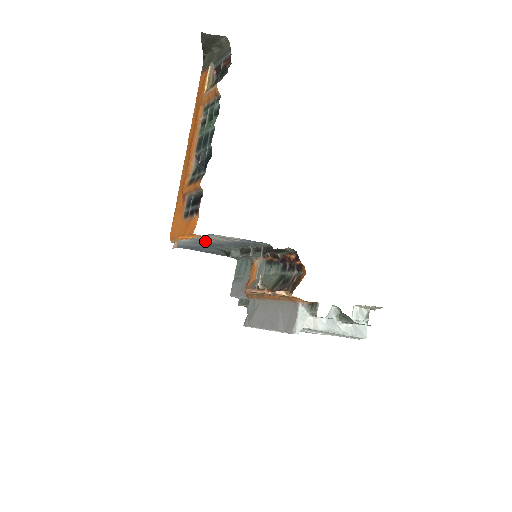
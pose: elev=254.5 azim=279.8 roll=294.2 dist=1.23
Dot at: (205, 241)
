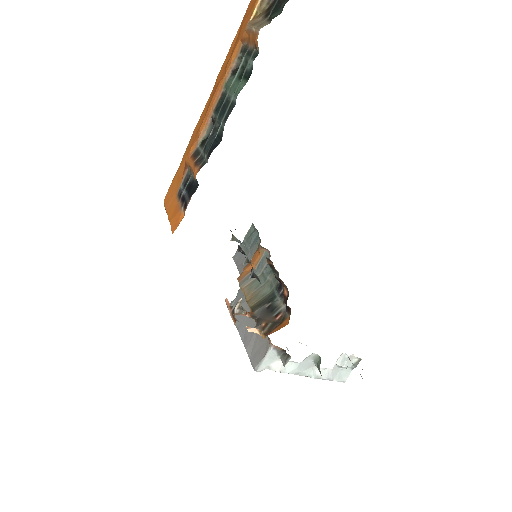
Dot at: occluded
